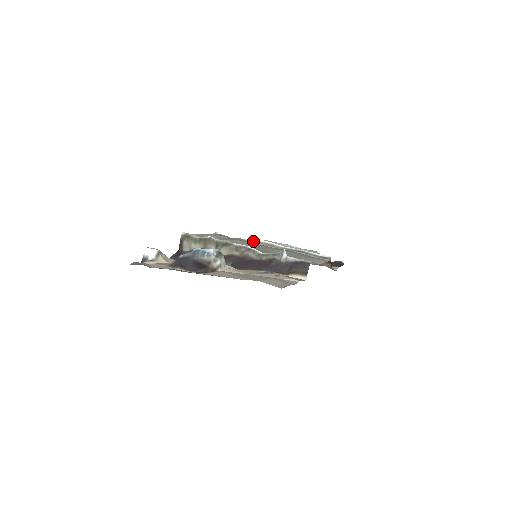
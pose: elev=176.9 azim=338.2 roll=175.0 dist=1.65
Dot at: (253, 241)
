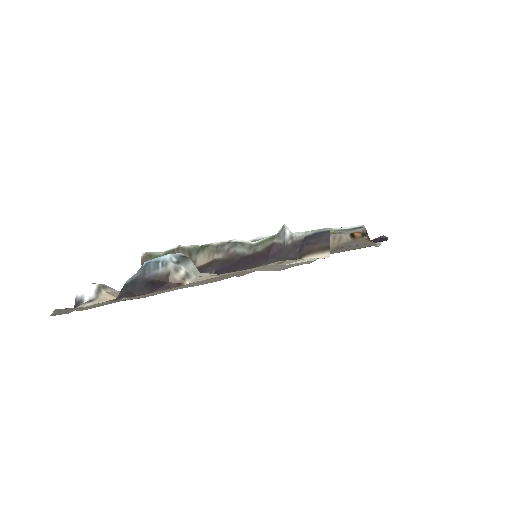
Dot at: (251, 241)
